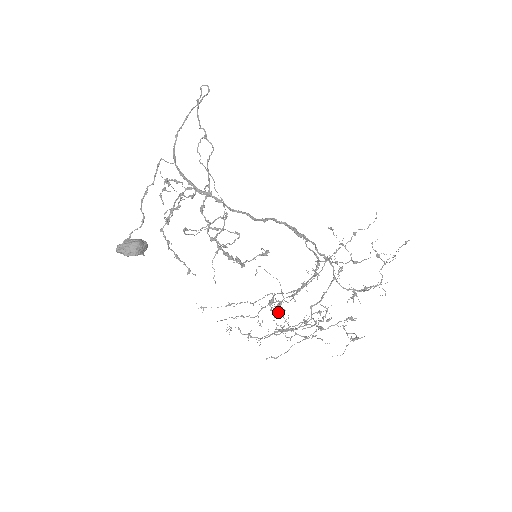
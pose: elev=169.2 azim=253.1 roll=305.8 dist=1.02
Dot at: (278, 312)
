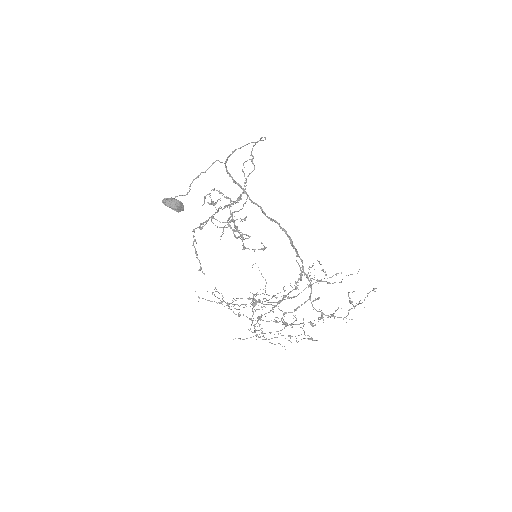
Dot at: (257, 322)
